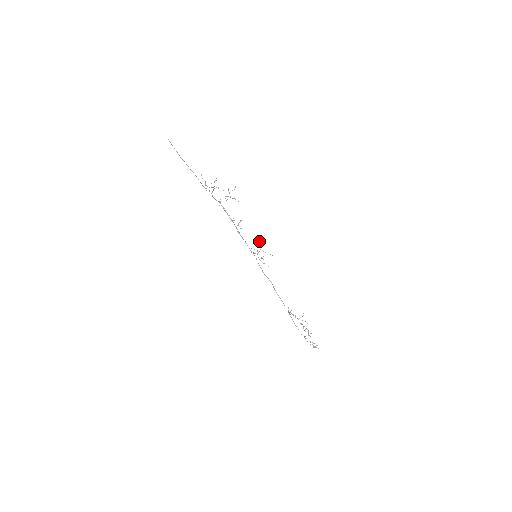
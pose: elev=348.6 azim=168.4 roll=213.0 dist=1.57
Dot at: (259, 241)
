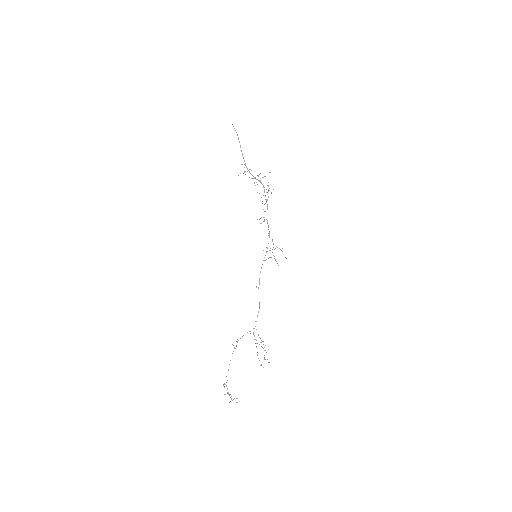
Dot at: occluded
